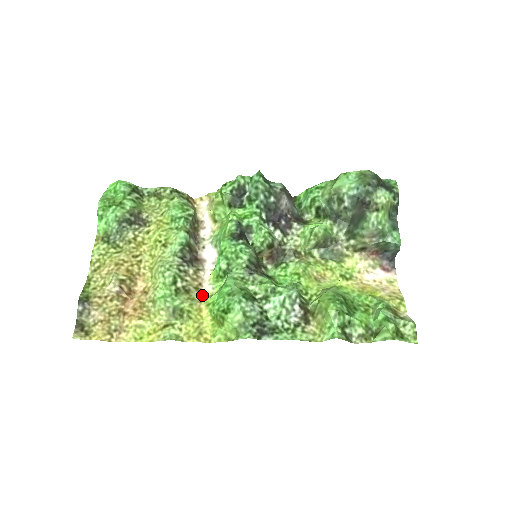
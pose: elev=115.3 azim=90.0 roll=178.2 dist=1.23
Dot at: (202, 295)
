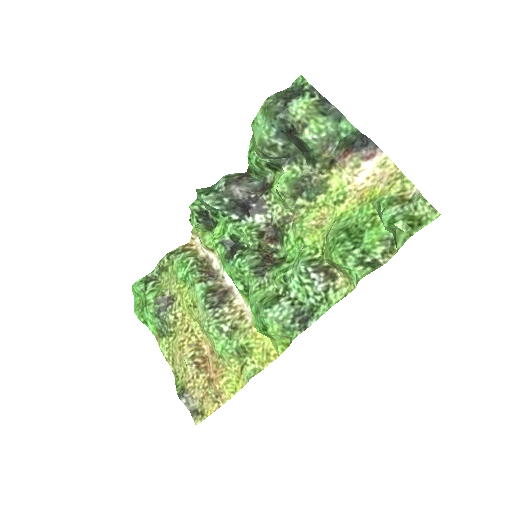
Dot at: (249, 319)
